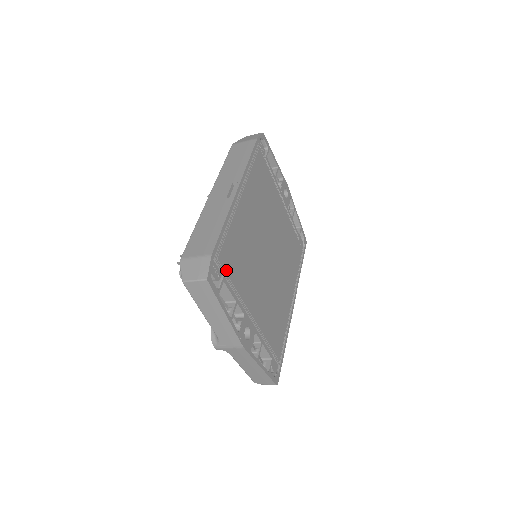
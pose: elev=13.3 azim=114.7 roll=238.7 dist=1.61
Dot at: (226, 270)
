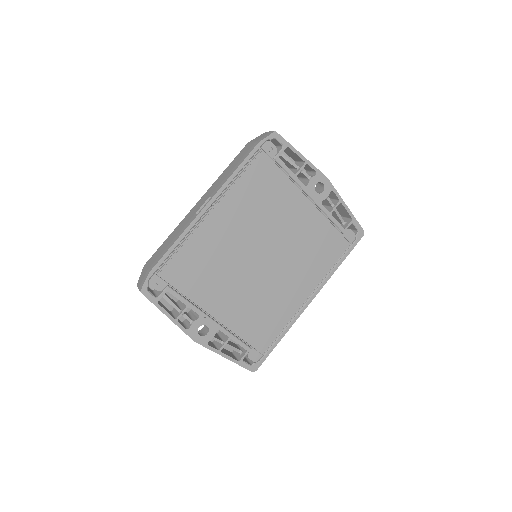
Dot at: (173, 281)
